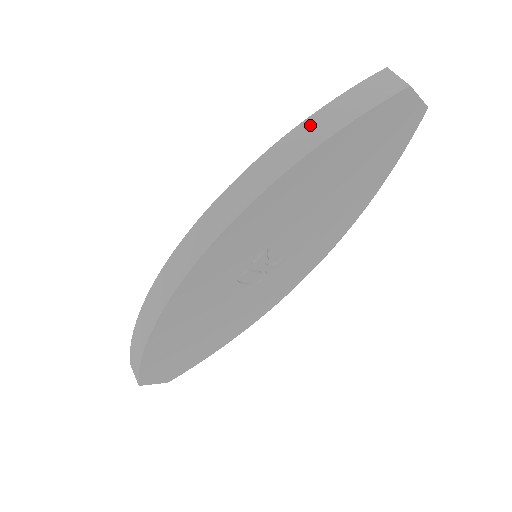
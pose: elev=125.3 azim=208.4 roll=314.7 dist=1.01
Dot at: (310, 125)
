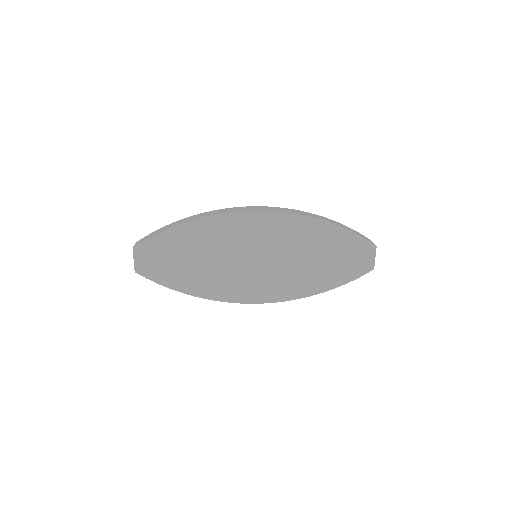
Dot at: (335, 222)
